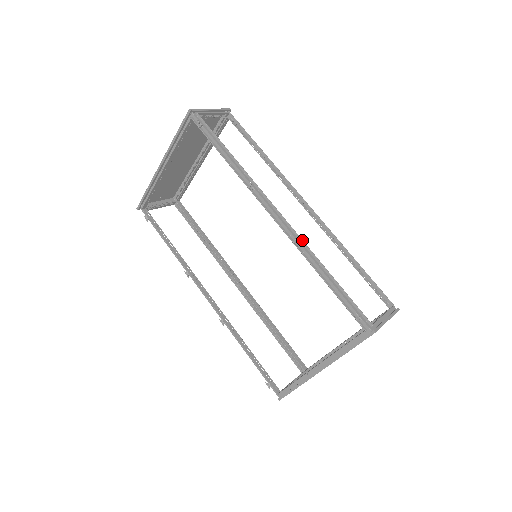
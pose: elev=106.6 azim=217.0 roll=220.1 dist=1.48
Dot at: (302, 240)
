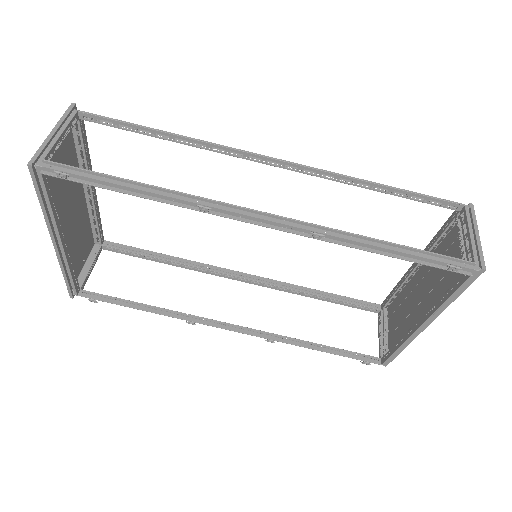
Dot at: (320, 226)
